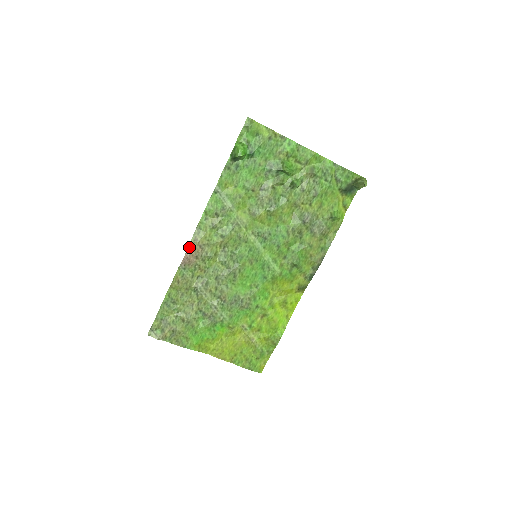
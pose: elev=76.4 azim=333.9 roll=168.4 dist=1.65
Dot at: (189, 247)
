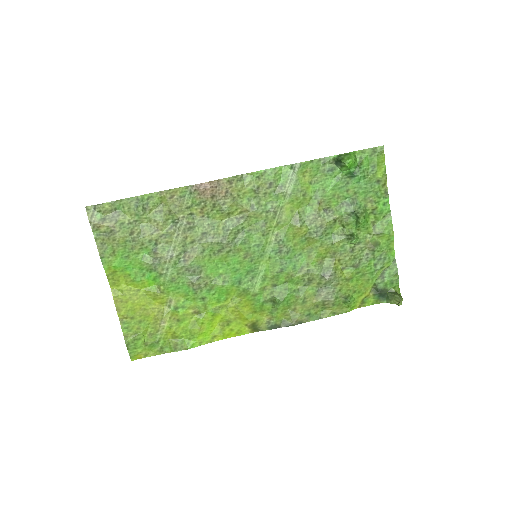
Dot at: (218, 181)
